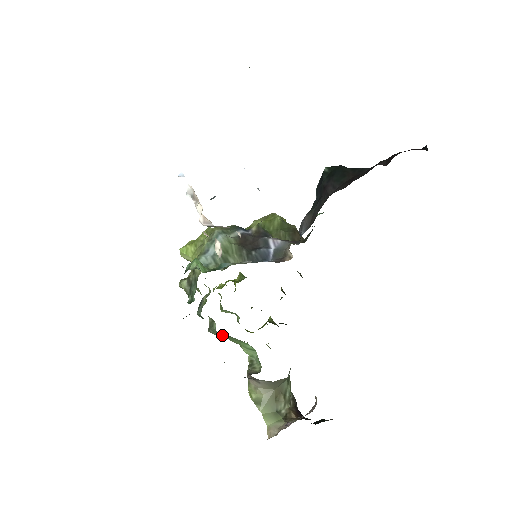
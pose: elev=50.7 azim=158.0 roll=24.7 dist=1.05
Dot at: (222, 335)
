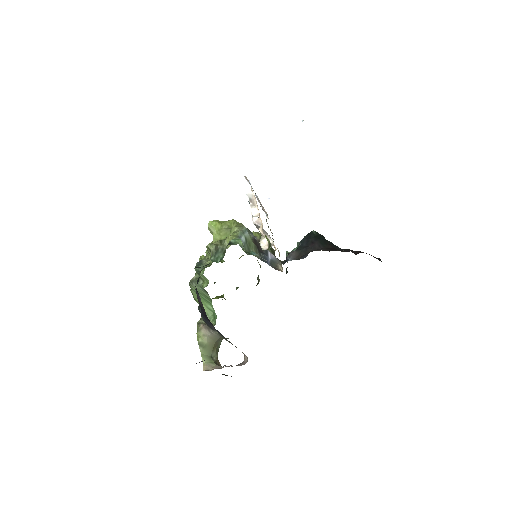
Dot at: (200, 290)
